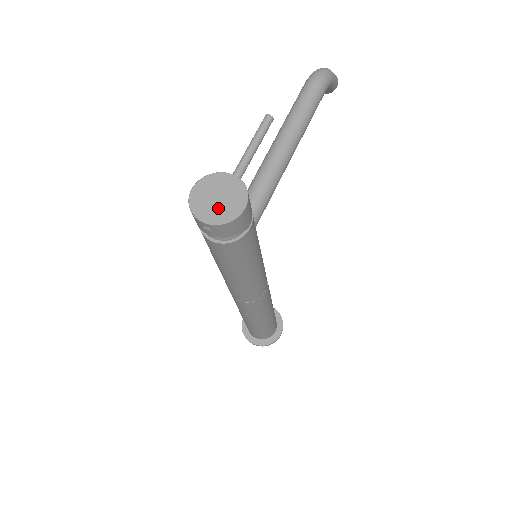
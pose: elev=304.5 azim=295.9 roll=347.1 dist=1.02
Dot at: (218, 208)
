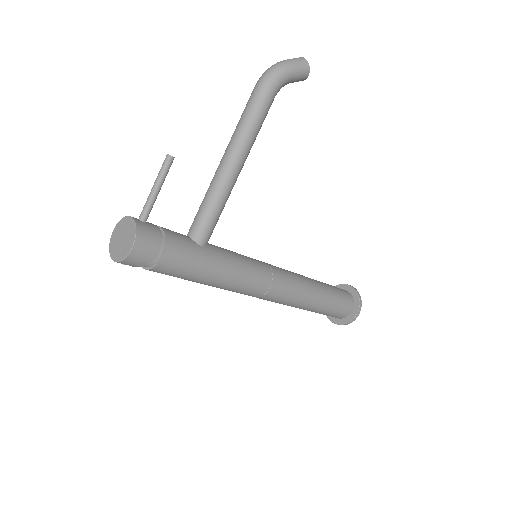
Dot at: (120, 248)
